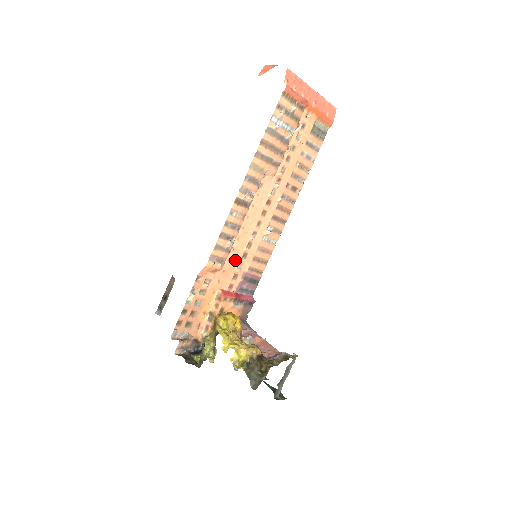
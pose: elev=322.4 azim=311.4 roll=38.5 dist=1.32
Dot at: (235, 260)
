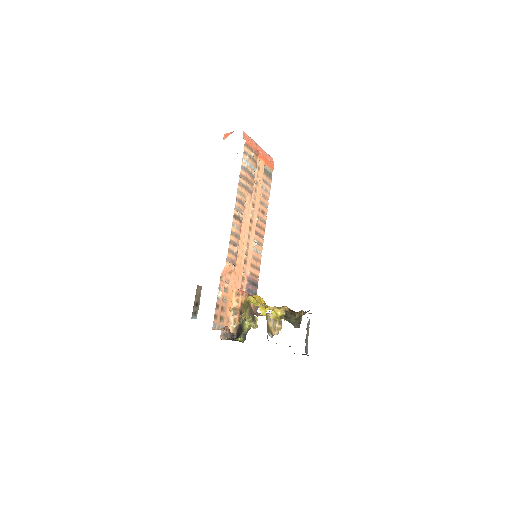
Dot at: (240, 265)
